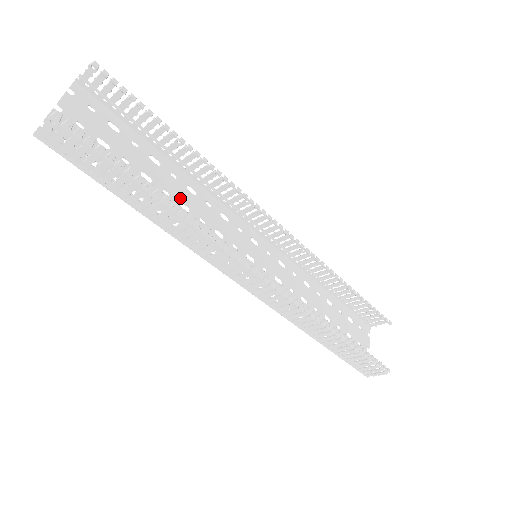
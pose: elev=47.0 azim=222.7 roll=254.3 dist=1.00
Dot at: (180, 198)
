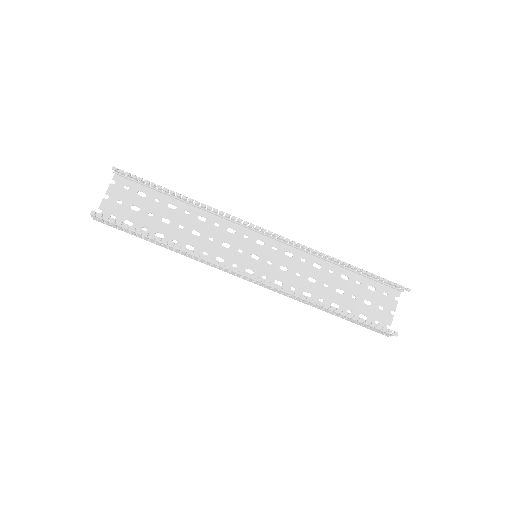
Dot at: (192, 228)
